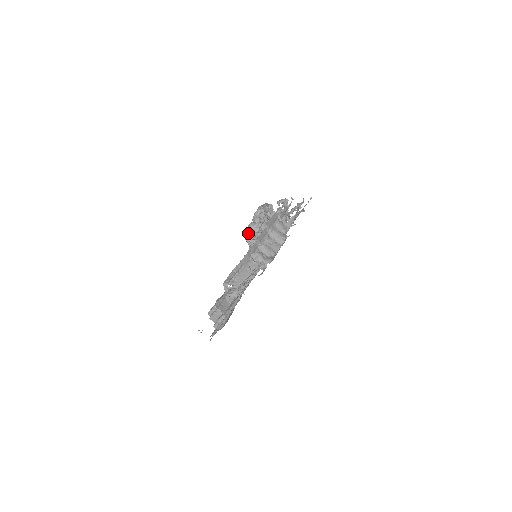
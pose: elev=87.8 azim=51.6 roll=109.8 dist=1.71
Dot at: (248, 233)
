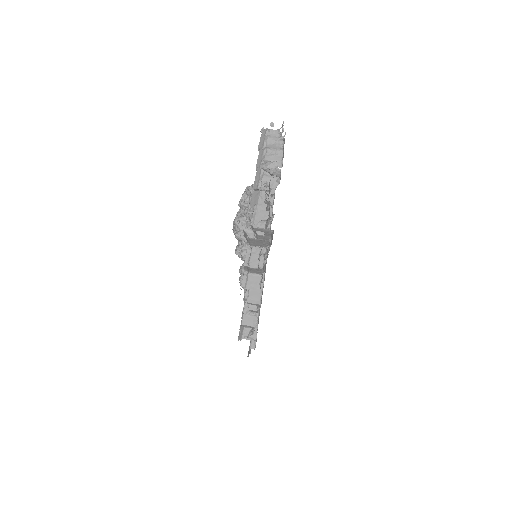
Dot at: (238, 223)
